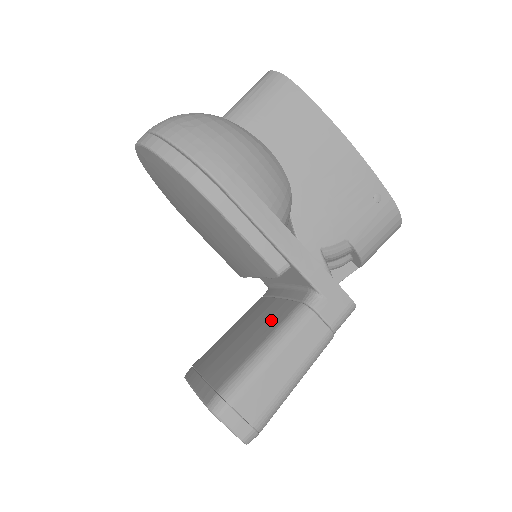
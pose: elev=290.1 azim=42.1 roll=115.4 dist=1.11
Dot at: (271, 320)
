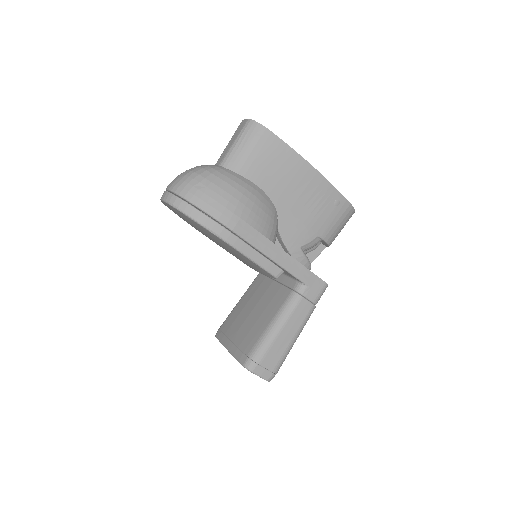
Dot at: (274, 302)
